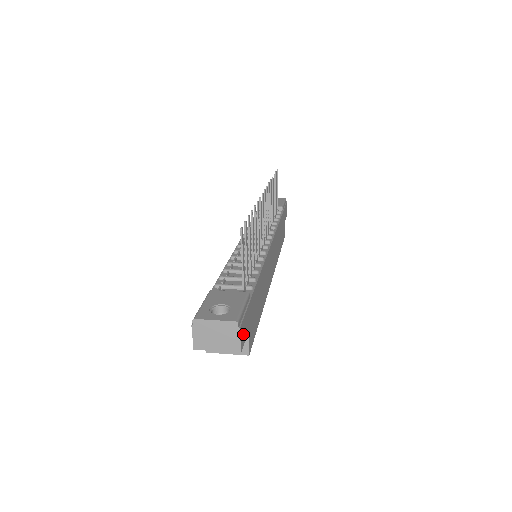
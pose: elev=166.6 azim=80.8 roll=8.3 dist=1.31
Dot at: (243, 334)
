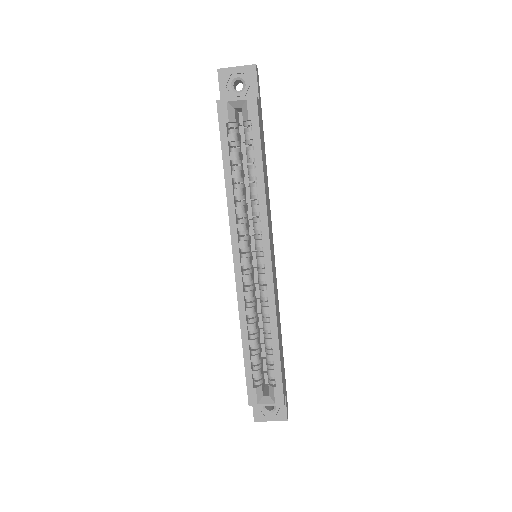
Dot at: (258, 79)
